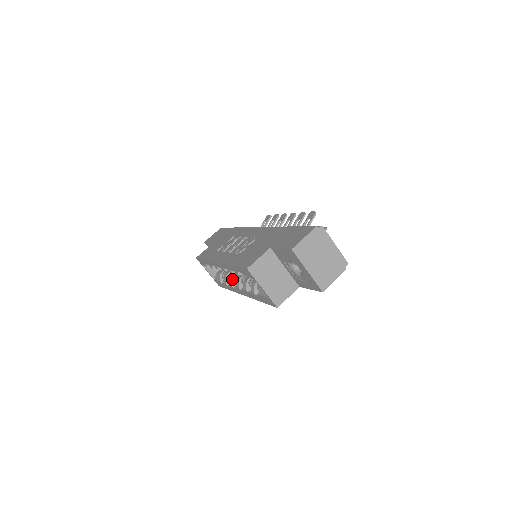
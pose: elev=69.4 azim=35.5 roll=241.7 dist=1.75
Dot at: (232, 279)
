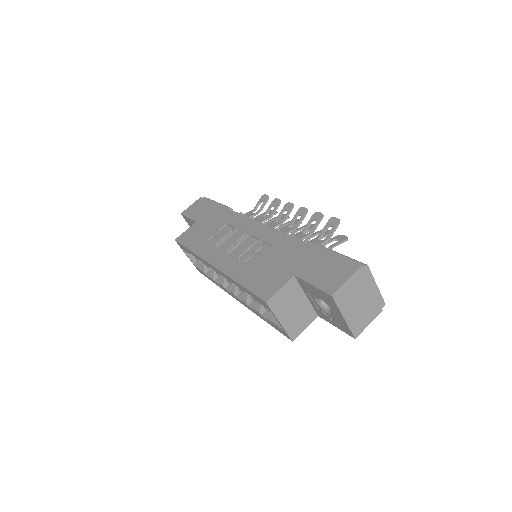
Dot at: (224, 279)
